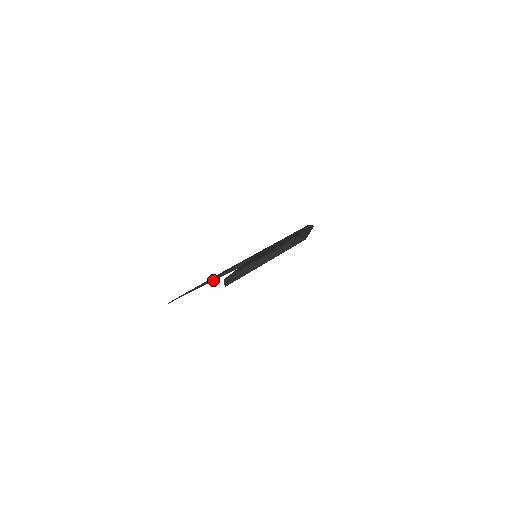
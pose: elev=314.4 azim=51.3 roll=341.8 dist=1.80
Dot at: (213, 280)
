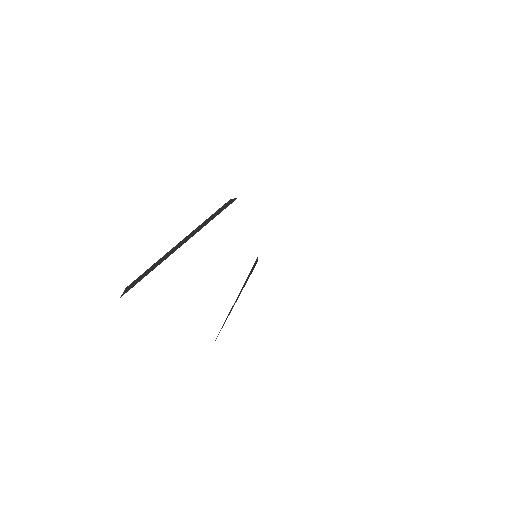
Dot at: (233, 306)
